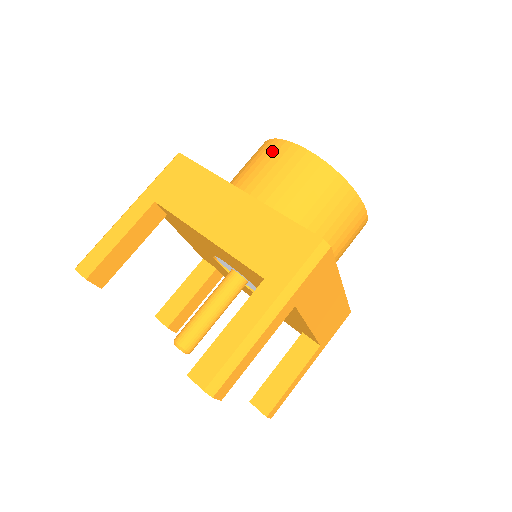
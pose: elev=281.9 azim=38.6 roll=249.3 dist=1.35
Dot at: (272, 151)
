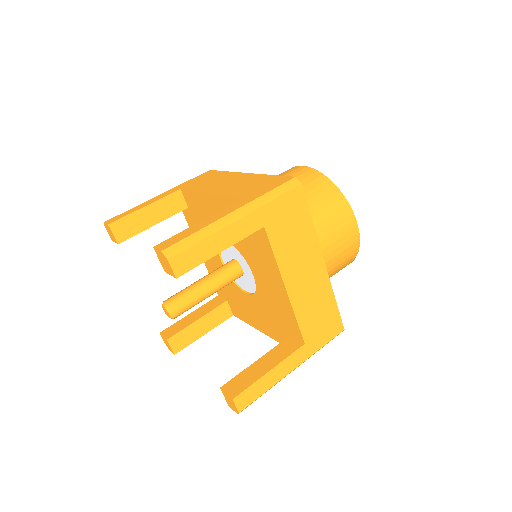
Dot at: occluded
